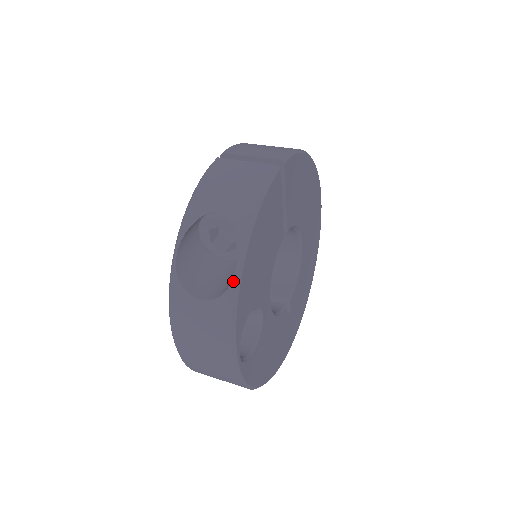
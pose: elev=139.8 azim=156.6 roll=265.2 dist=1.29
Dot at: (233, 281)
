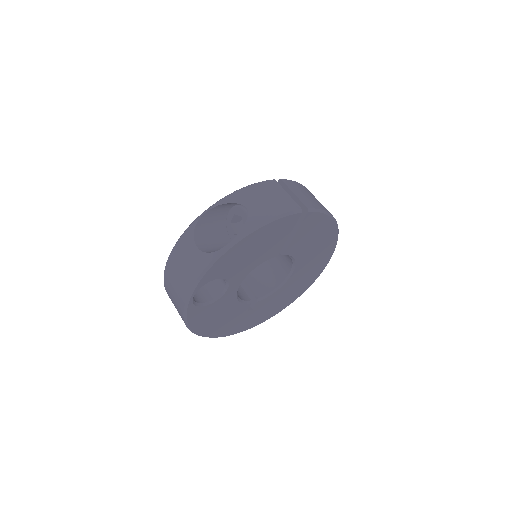
Dot at: (221, 250)
